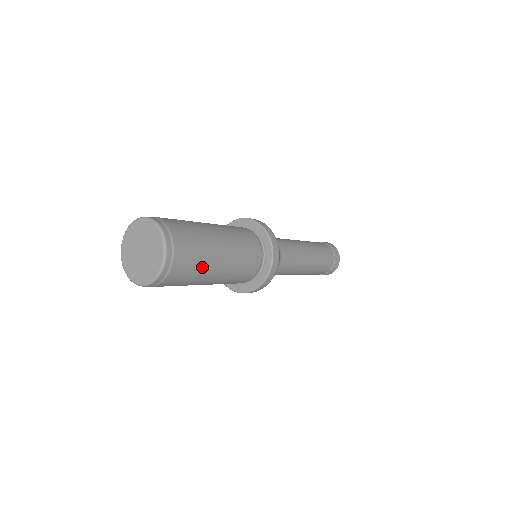
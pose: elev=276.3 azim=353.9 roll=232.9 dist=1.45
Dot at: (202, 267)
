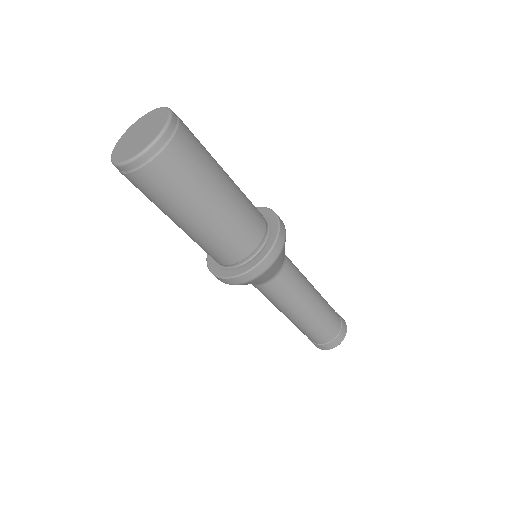
Dot at: (209, 157)
